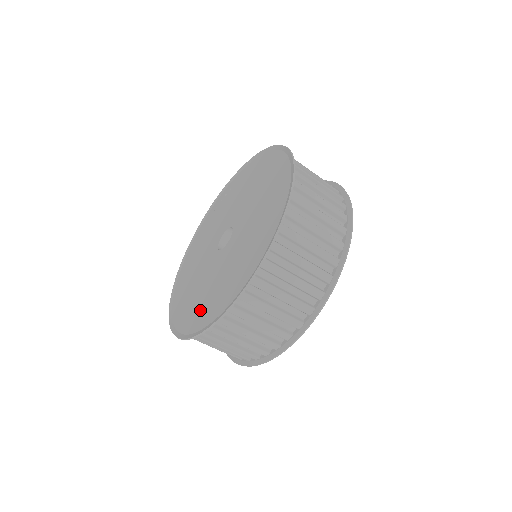
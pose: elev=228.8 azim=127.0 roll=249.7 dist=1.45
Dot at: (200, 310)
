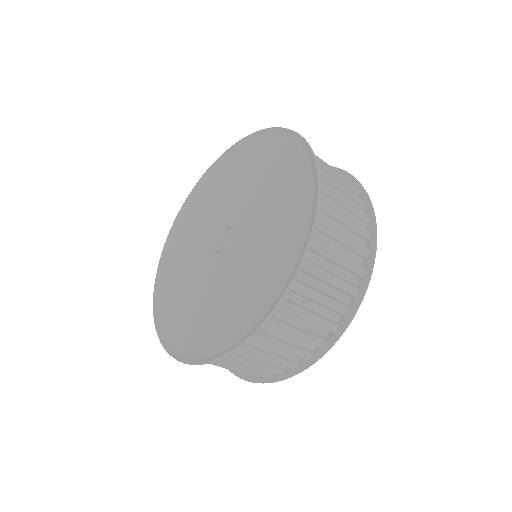
Dot at: (233, 314)
